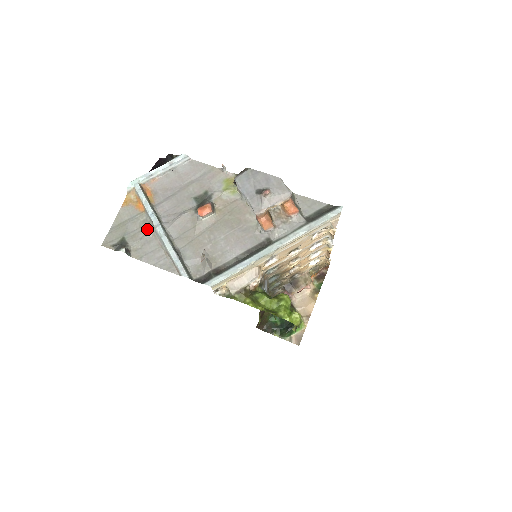
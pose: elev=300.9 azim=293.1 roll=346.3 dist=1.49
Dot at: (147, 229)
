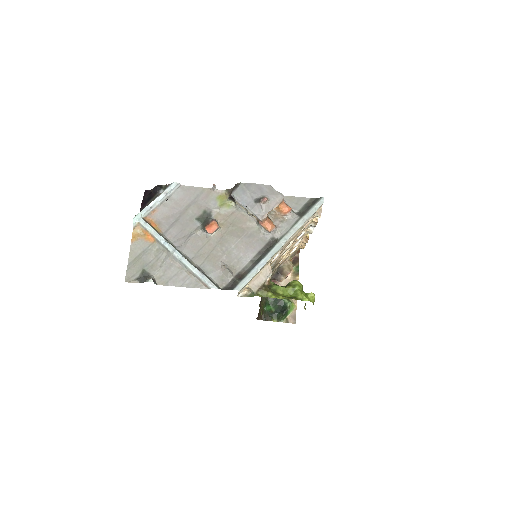
Dot at: (163, 257)
